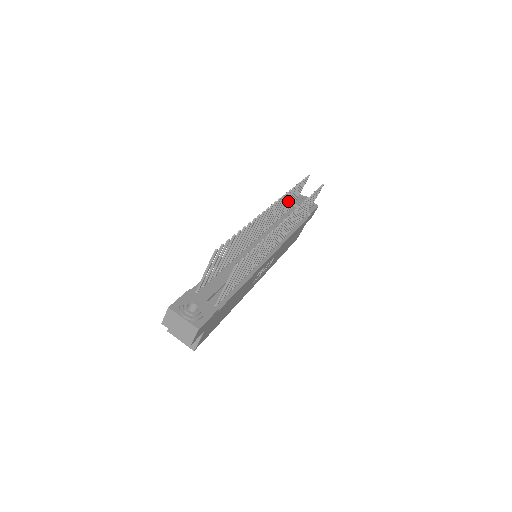
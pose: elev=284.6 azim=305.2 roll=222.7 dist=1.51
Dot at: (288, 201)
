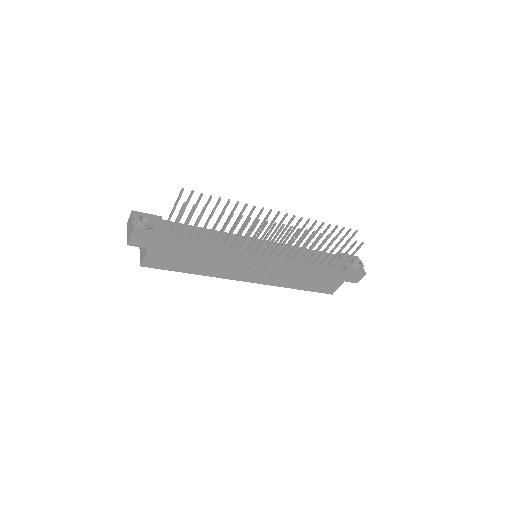
Dot at: (320, 237)
